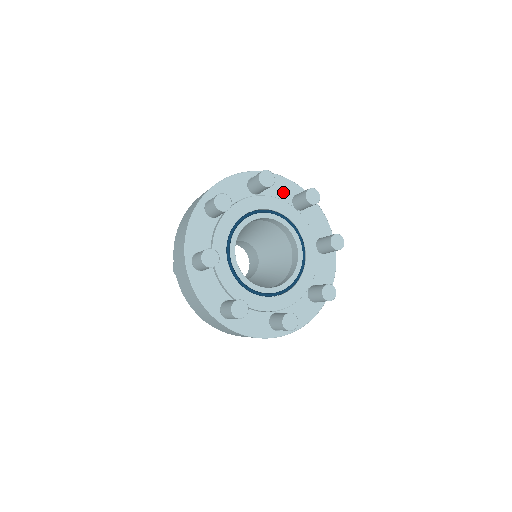
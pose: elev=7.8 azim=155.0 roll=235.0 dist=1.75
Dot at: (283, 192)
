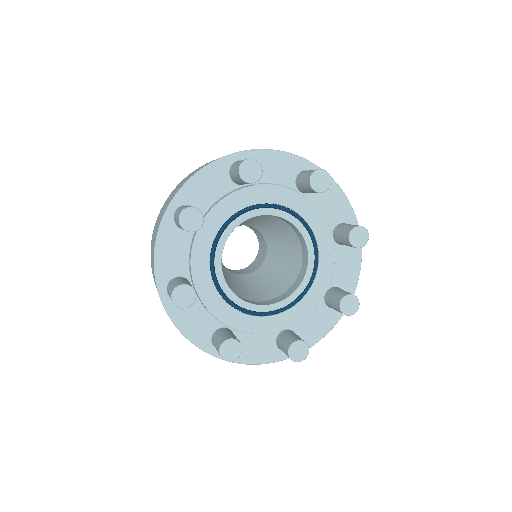
Dot at: (332, 210)
